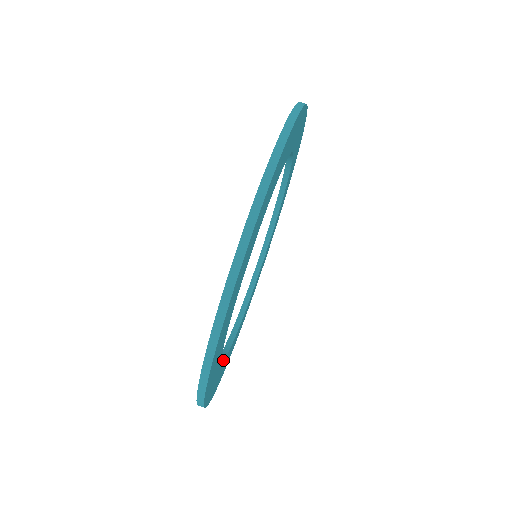
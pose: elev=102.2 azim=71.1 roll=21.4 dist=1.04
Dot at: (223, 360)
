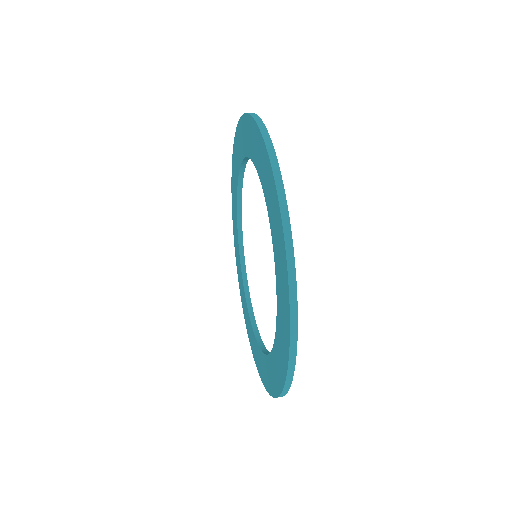
Dot at: occluded
